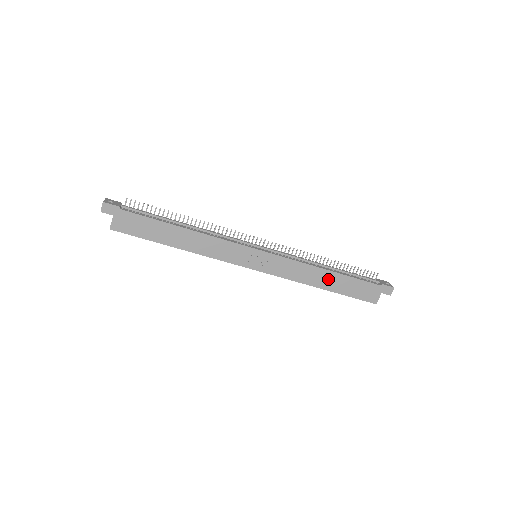
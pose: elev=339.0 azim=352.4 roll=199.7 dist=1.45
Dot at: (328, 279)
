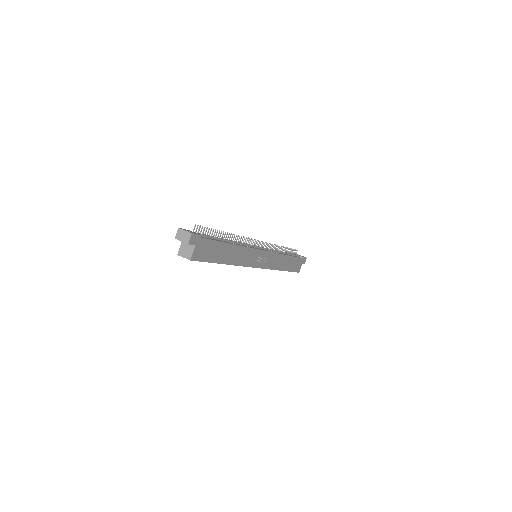
Dot at: (286, 262)
